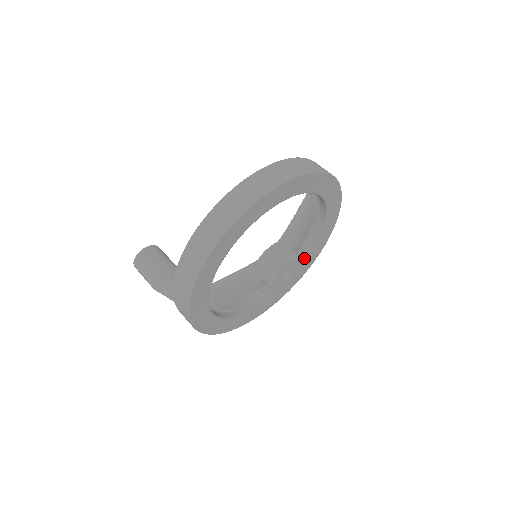
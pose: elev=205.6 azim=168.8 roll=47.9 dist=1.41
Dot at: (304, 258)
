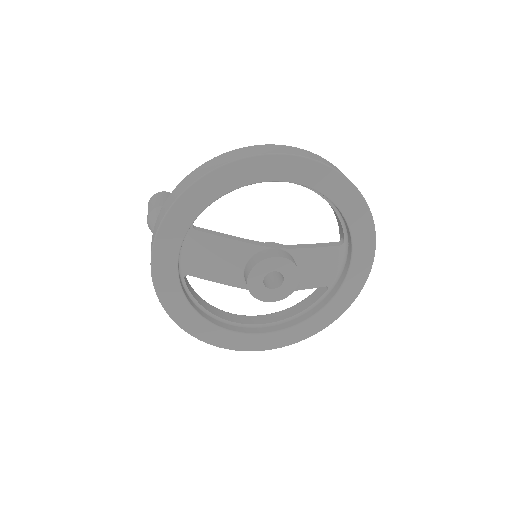
Dot at: (299, 279)
